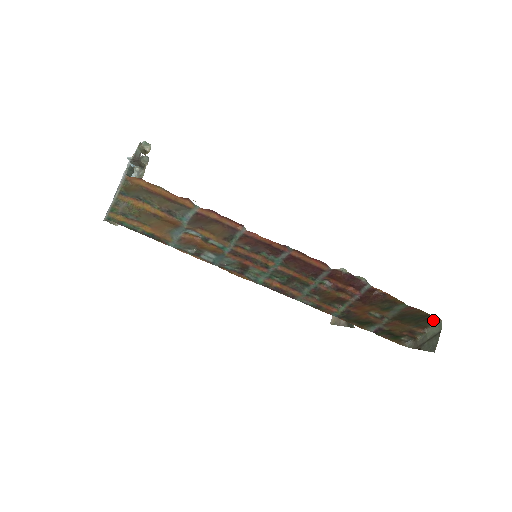
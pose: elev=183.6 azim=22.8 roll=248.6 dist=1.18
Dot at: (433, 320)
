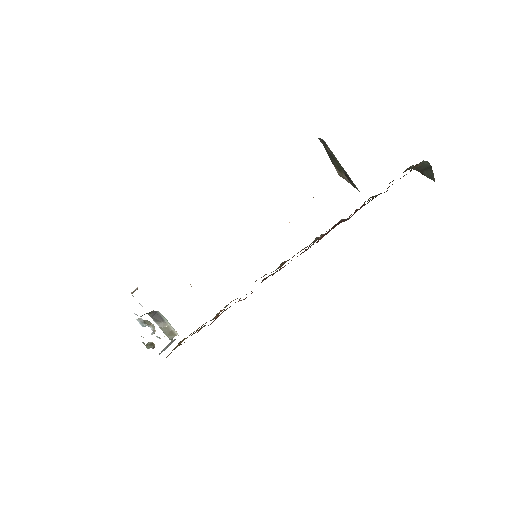
Dot at: occluded
